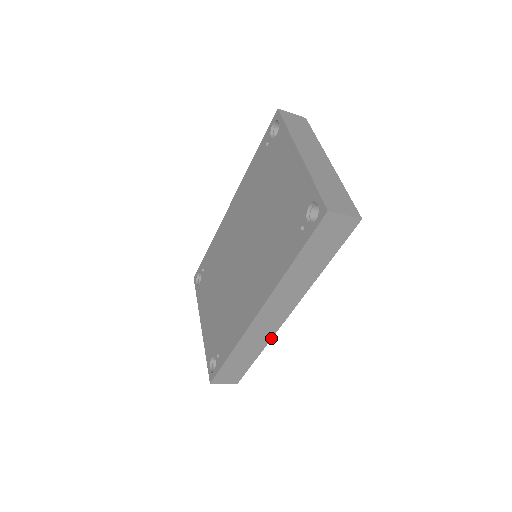
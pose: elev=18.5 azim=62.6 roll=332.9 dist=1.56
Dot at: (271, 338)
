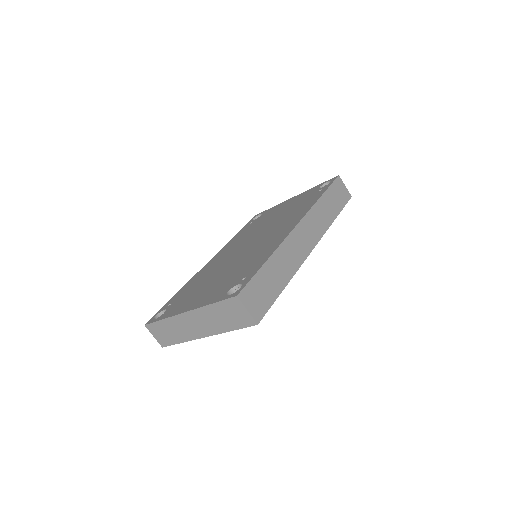
Dot at: (299, 267)
